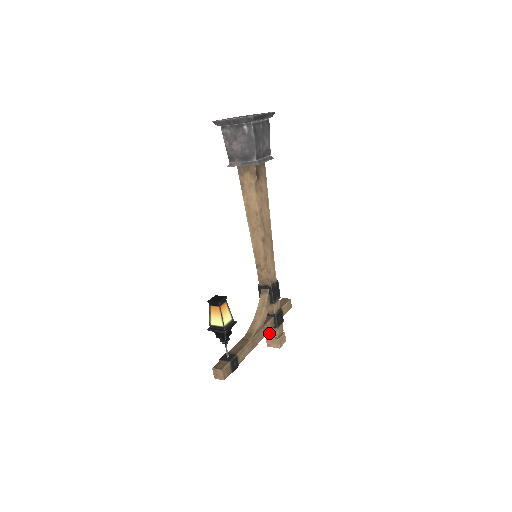
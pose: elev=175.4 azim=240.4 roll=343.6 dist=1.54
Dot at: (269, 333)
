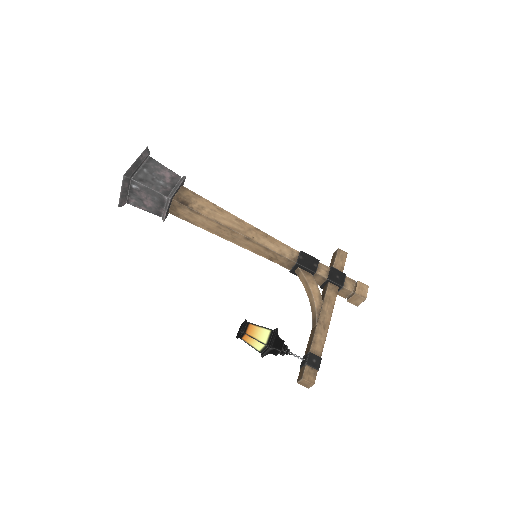
Dot at: (344, 296)
